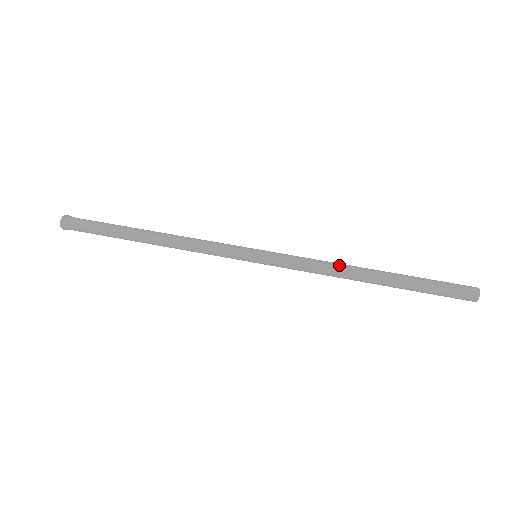
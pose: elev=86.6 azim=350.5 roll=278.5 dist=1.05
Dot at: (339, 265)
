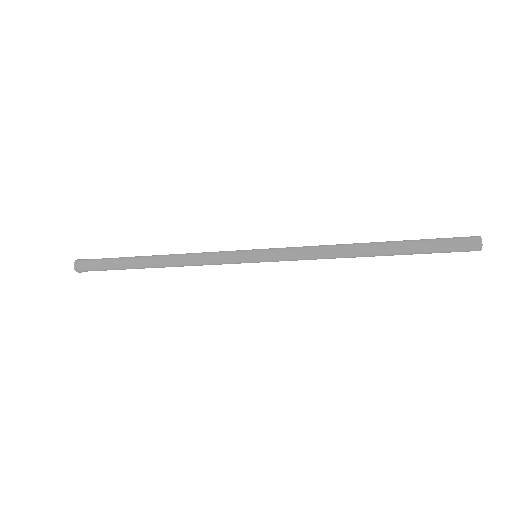
Dot at: (336, 245)
